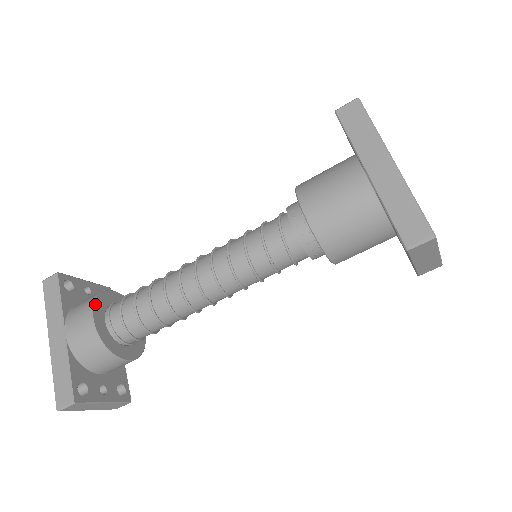
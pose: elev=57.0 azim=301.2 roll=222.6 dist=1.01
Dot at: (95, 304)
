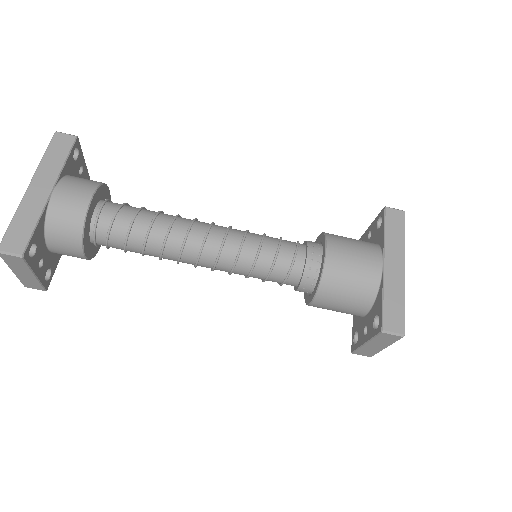
Dot at: (98, 189)
